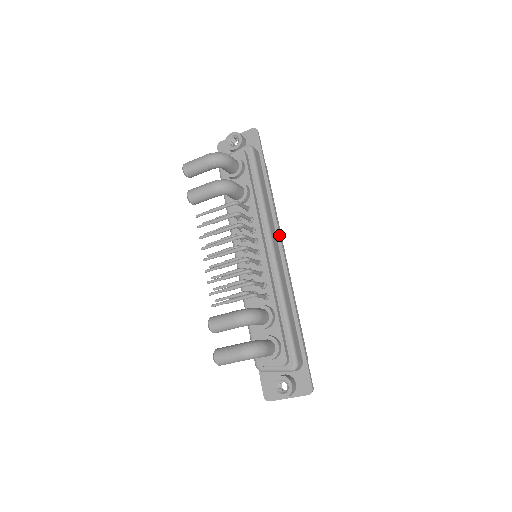
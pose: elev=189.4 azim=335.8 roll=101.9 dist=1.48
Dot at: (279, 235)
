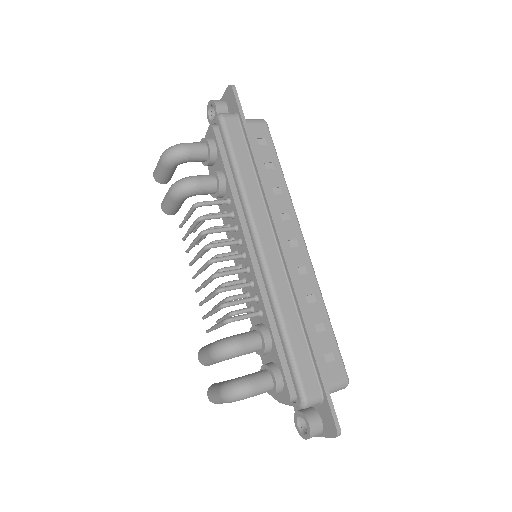
Dot at: (273, 223)
